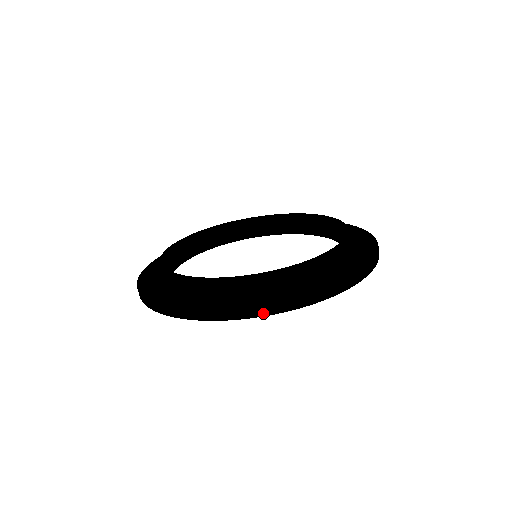
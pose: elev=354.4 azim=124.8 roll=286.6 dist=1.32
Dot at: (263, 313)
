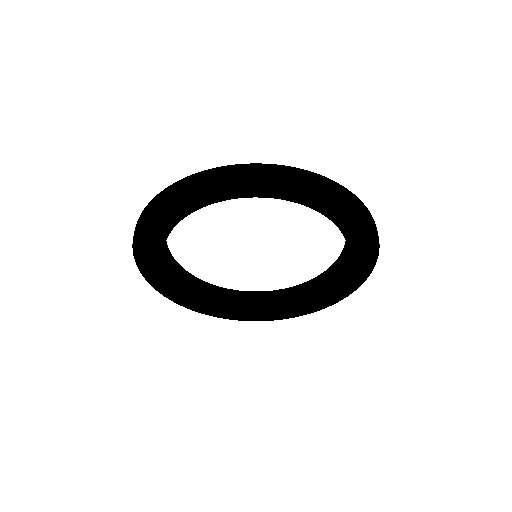
Dot at: (167, 192)
